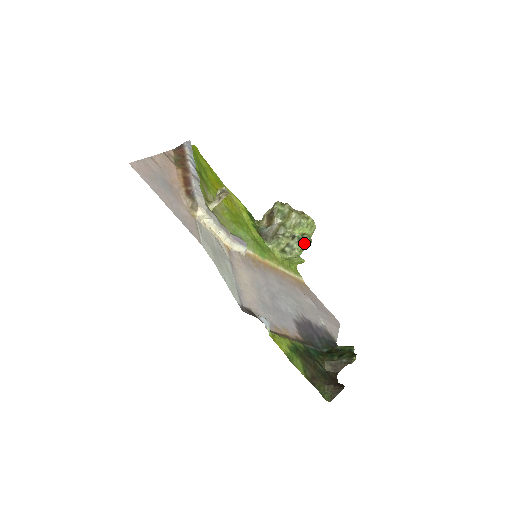
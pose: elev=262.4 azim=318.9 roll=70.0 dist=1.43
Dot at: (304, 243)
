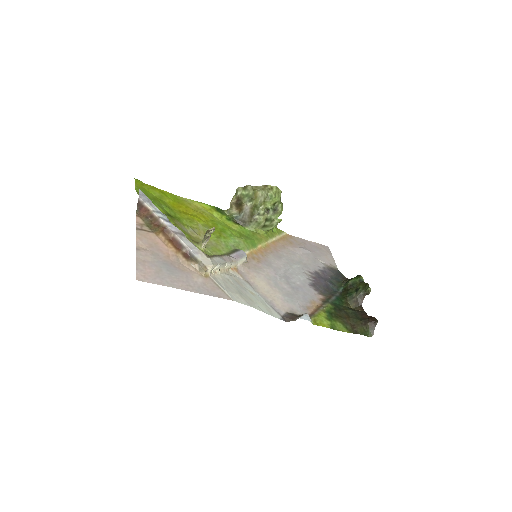
Dot at: (279, 211)
